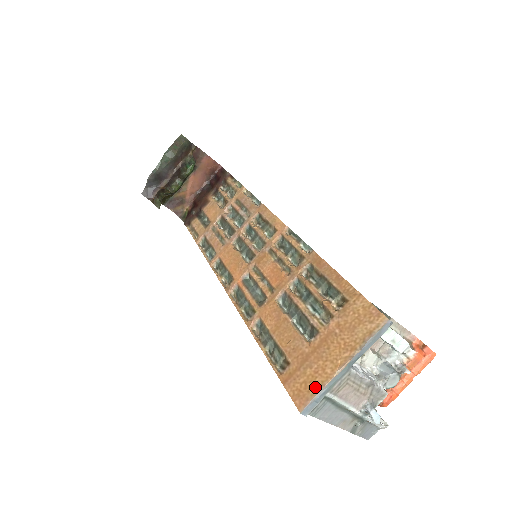
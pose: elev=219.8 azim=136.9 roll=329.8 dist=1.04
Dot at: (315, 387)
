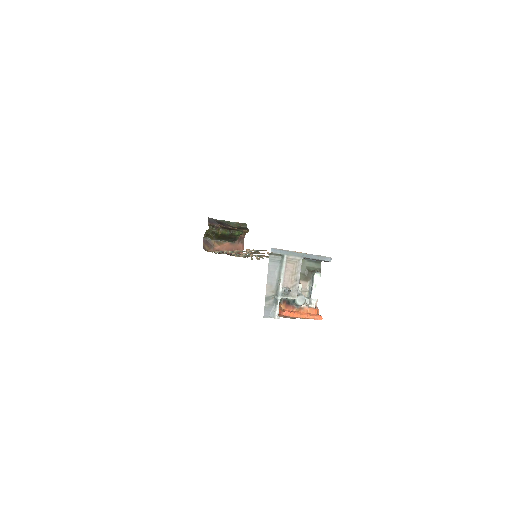
Dot at: (283, 250)
